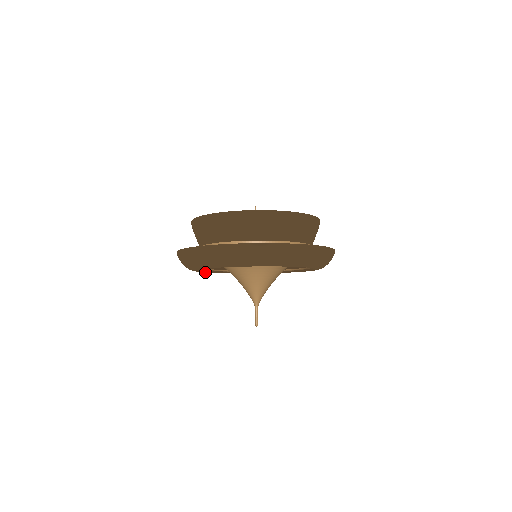
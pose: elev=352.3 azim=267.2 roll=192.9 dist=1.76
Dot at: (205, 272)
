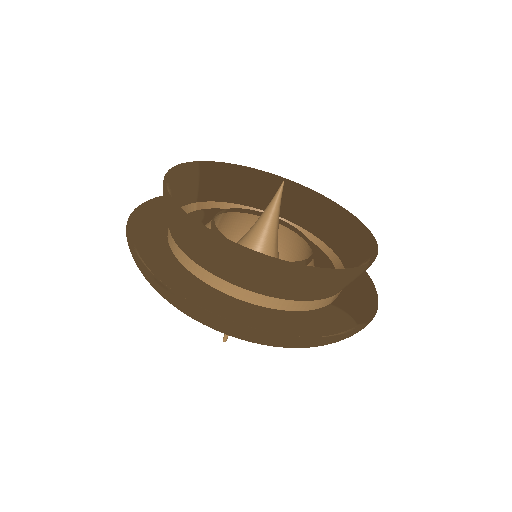
Dot at: occluded
